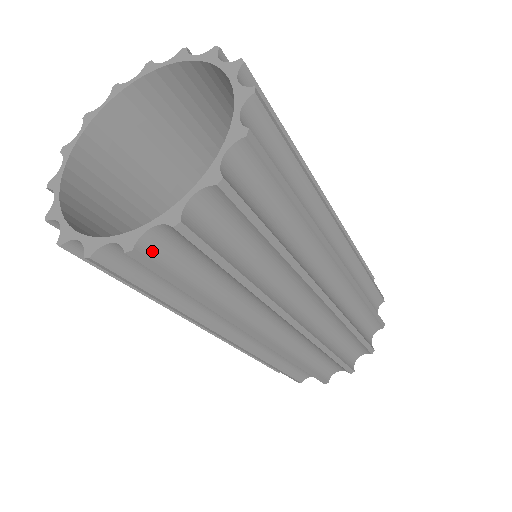
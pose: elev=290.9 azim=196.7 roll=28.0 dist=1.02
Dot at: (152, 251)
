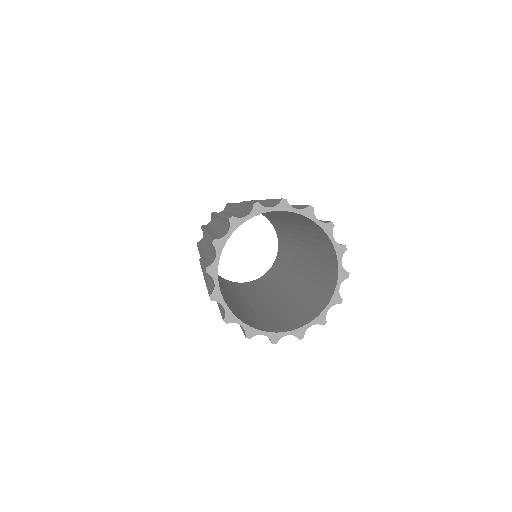
Dot at: occluded
